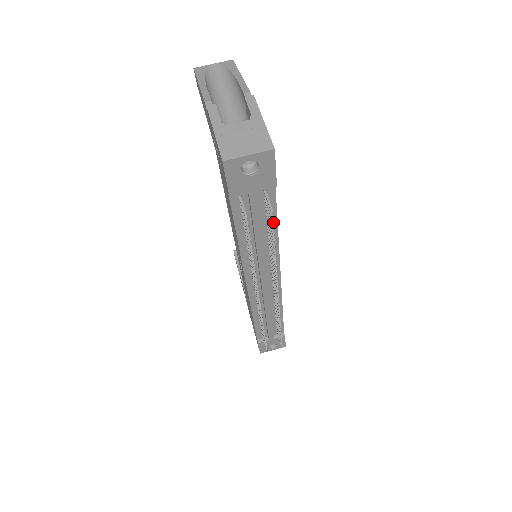
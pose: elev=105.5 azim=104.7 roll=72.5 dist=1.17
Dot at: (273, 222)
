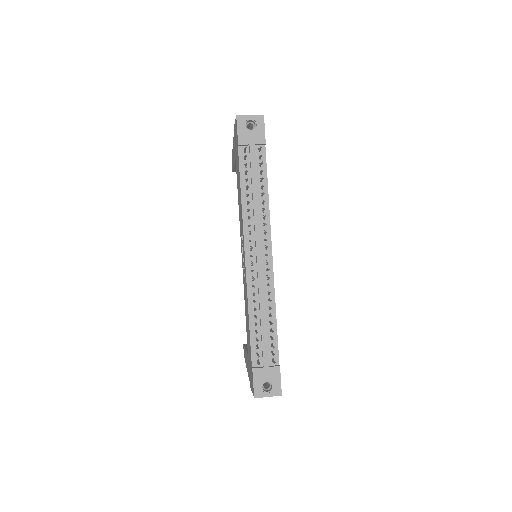
Dot at: (265, 182)
